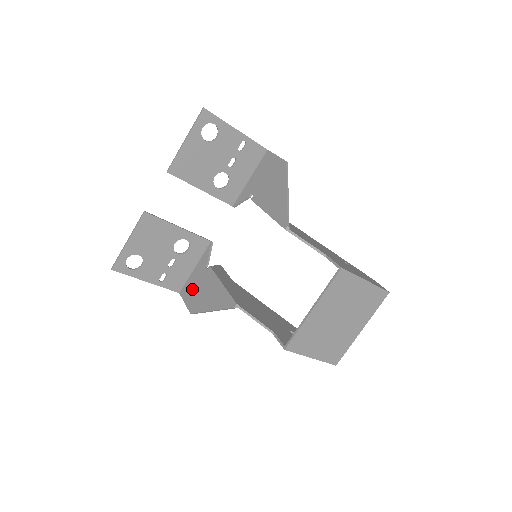
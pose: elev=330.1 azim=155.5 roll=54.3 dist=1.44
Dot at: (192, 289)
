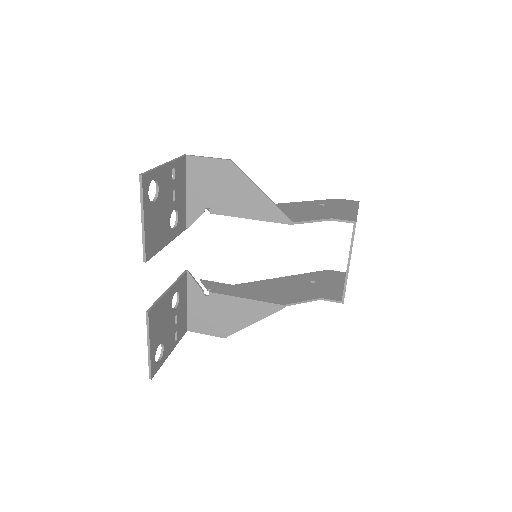
Dot at: (204, 320)
